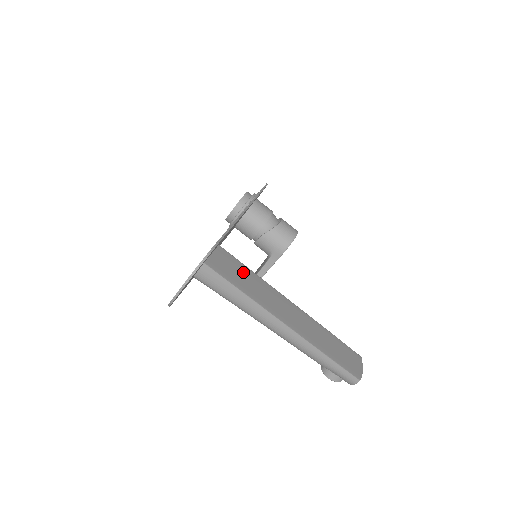
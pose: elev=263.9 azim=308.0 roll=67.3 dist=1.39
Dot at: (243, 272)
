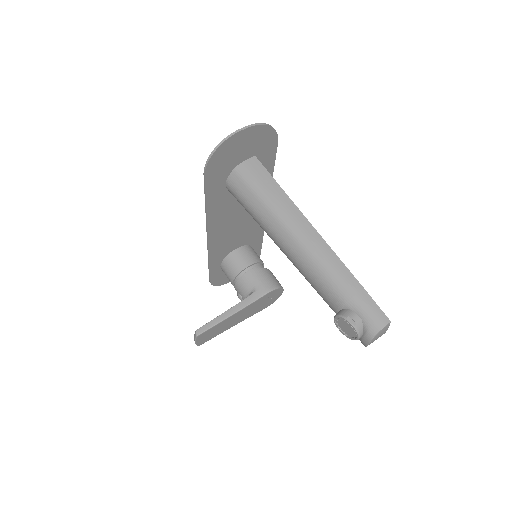
Dot at: occluded
